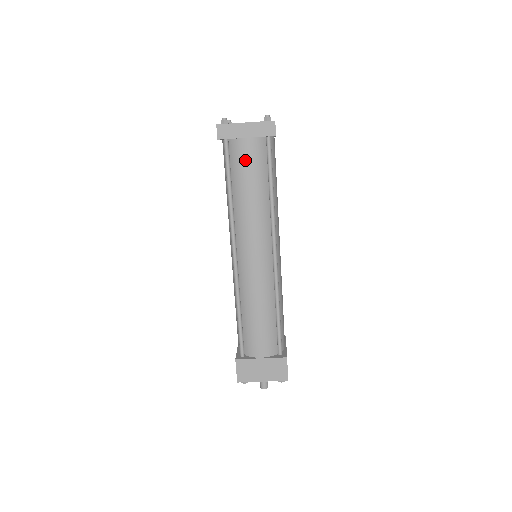
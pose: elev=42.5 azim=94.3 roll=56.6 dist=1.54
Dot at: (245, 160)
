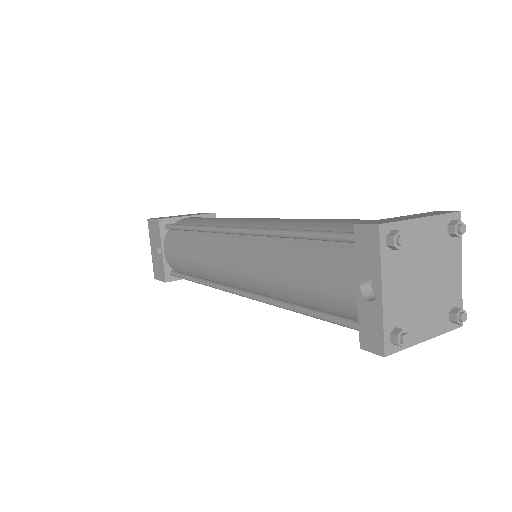
Dot at: occluded
